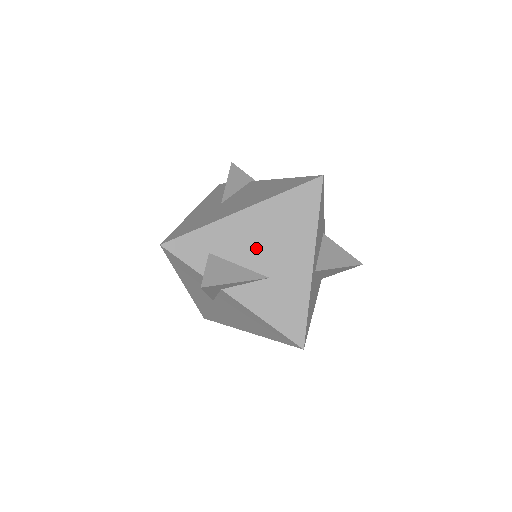
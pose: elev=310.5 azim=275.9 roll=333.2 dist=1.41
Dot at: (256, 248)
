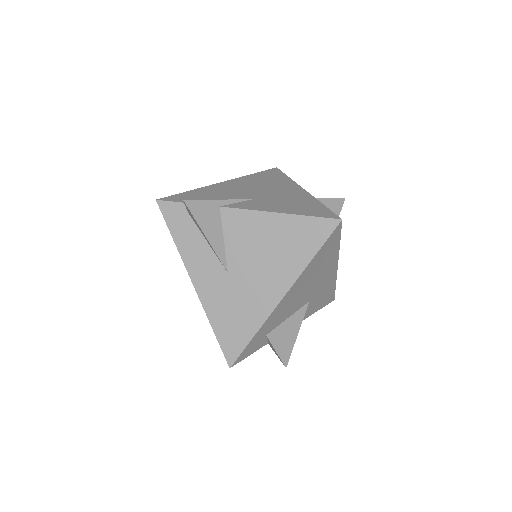
Dot at: (298, 301)
